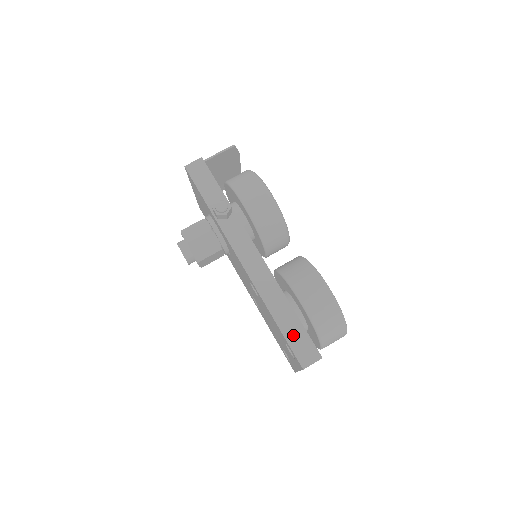
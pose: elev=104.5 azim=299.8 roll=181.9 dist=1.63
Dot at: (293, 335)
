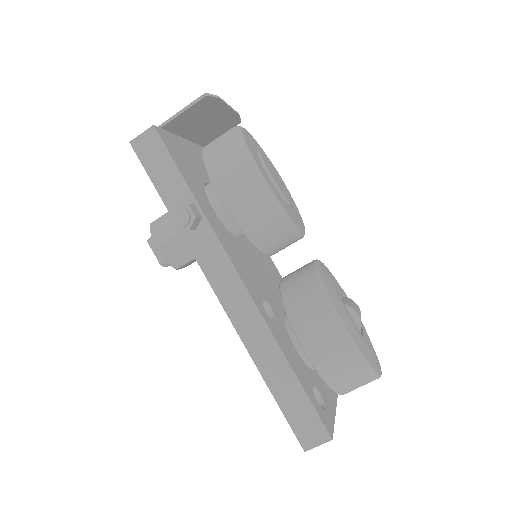
Dot at: (291, 405)
